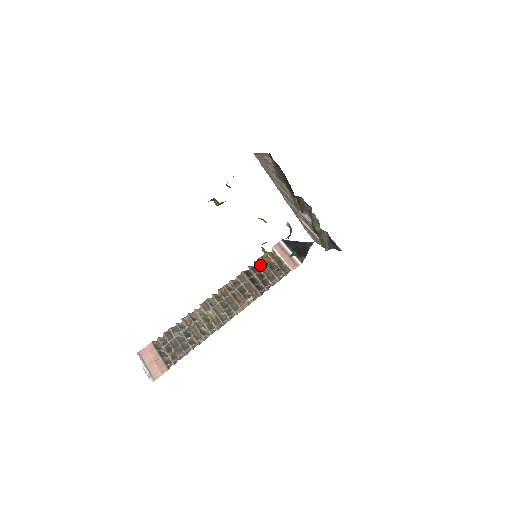
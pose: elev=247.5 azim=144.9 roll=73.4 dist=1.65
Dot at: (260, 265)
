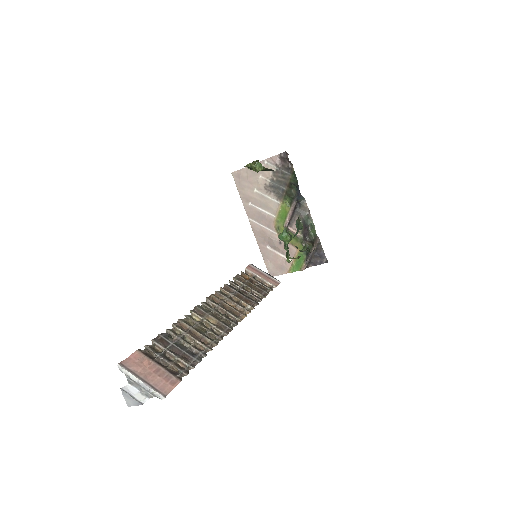
Dot at: (241, 281)
